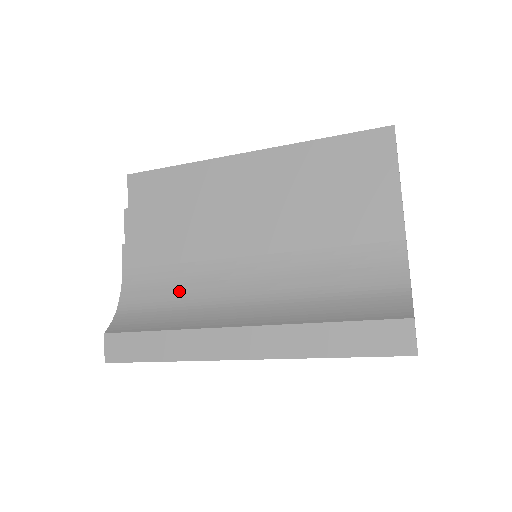
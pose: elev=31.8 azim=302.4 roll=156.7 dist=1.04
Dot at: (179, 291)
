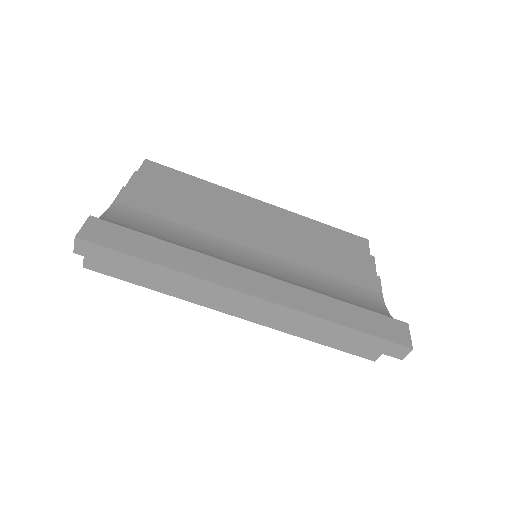
Dot at: (178, 239)
